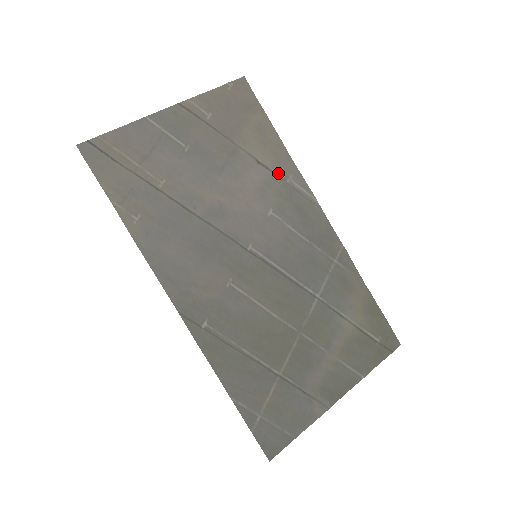
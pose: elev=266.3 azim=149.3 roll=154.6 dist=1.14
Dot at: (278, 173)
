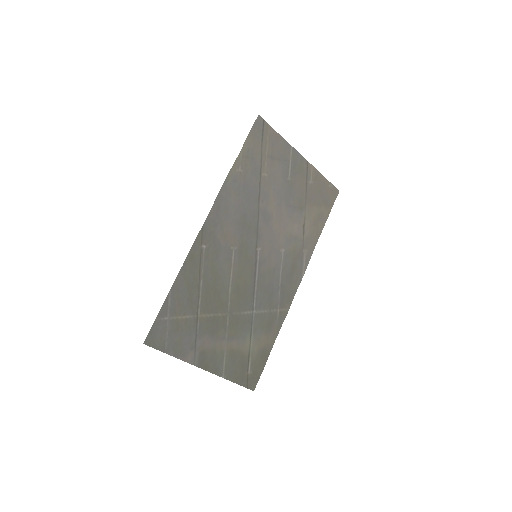
Dot at: (305, 242)
